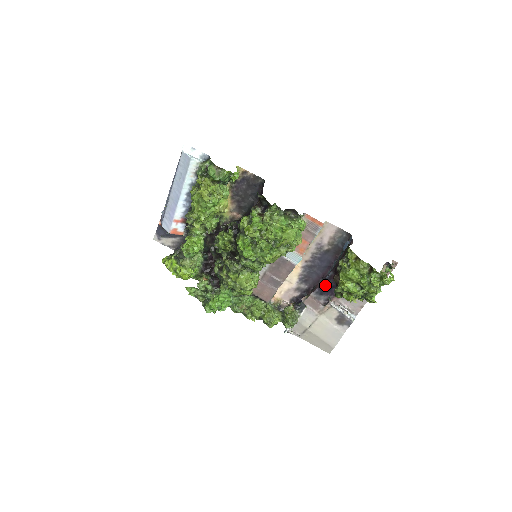
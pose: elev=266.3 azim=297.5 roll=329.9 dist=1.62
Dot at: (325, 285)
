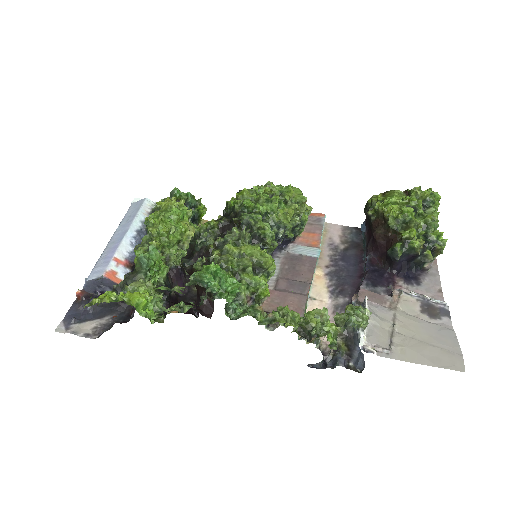
Dot at: (371, 272)
